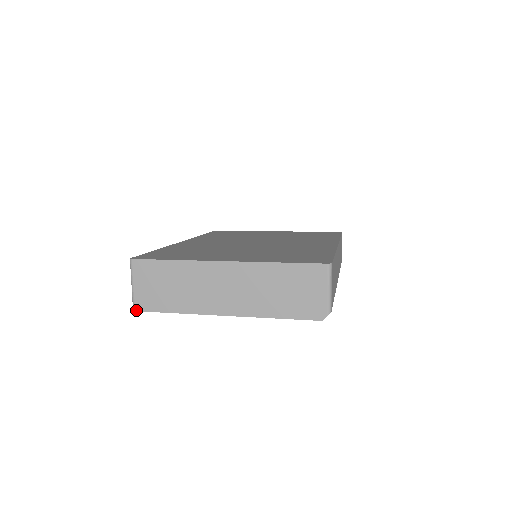
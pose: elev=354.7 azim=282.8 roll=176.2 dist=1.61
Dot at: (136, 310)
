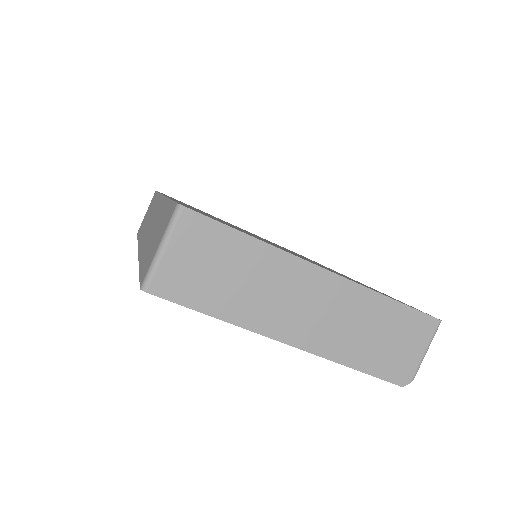
Dot at: (149, 291)
